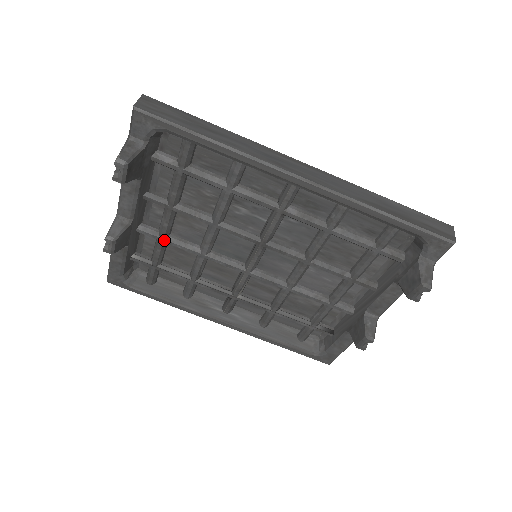
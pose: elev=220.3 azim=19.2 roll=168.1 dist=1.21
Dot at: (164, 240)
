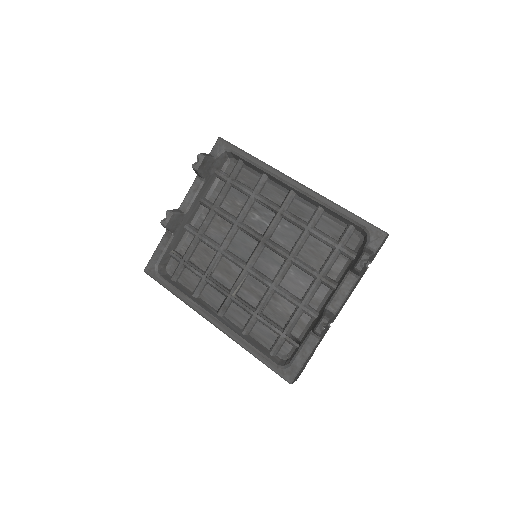
Dot at: (199, 235)
